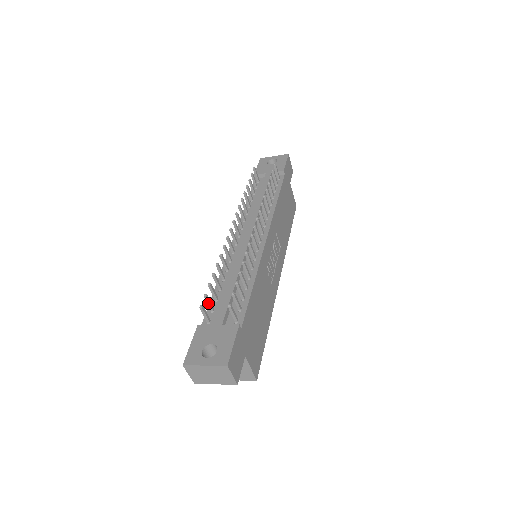
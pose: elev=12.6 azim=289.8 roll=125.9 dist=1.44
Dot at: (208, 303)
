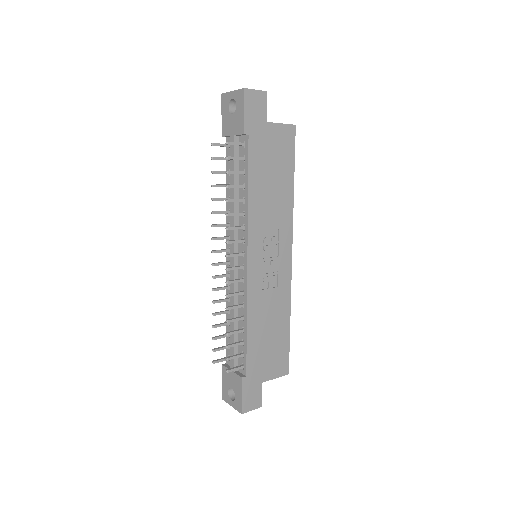
Dot at: occluded
